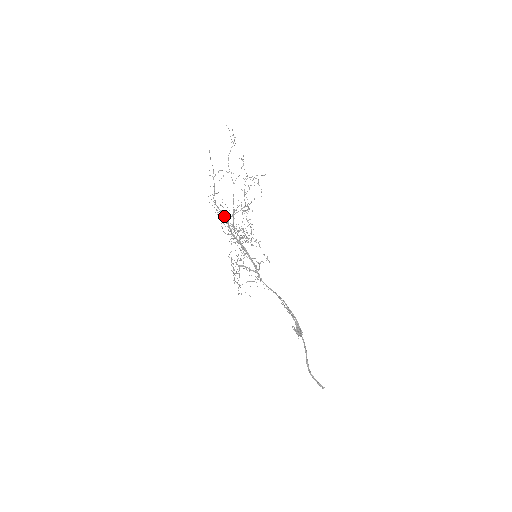
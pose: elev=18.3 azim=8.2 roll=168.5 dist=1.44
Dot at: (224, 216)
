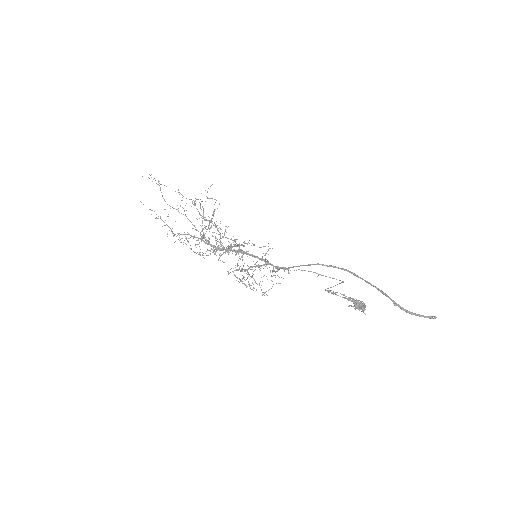
Dot at: (194, 237)
